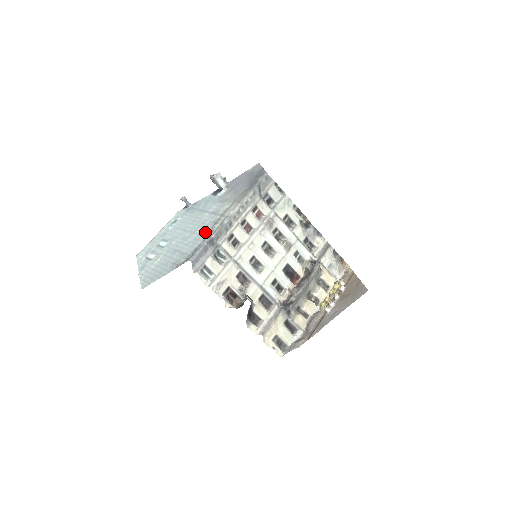
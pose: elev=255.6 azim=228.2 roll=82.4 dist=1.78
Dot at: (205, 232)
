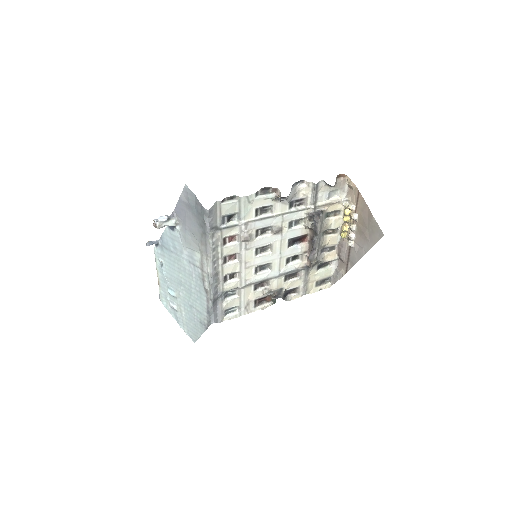
Dot at: (201, 290)
